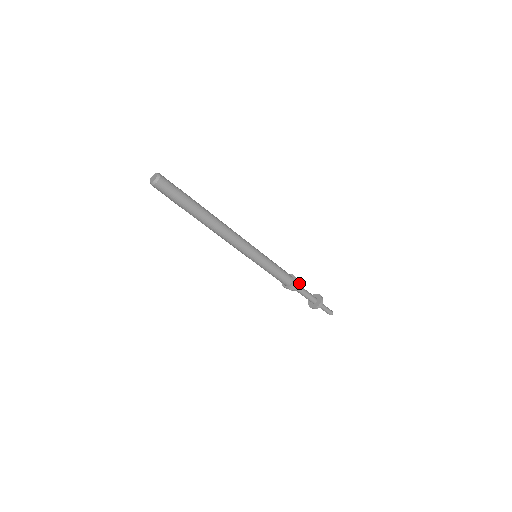
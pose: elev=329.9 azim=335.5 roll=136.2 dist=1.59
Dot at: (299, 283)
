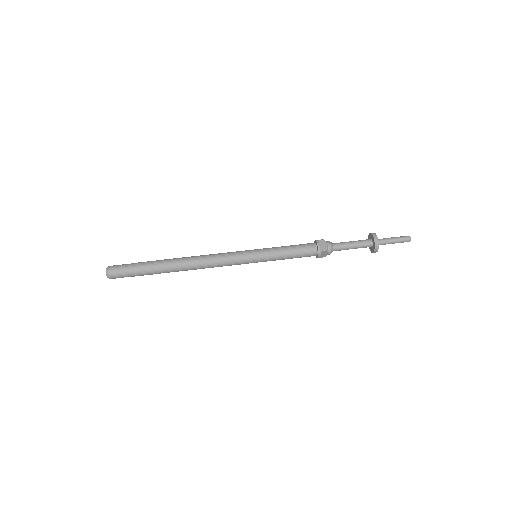
Dot at: (330, 247)
